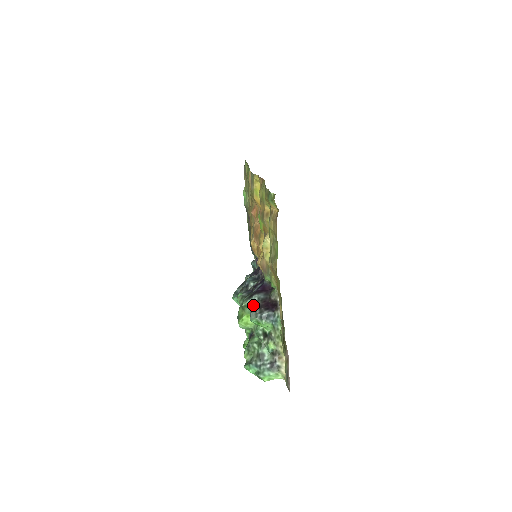
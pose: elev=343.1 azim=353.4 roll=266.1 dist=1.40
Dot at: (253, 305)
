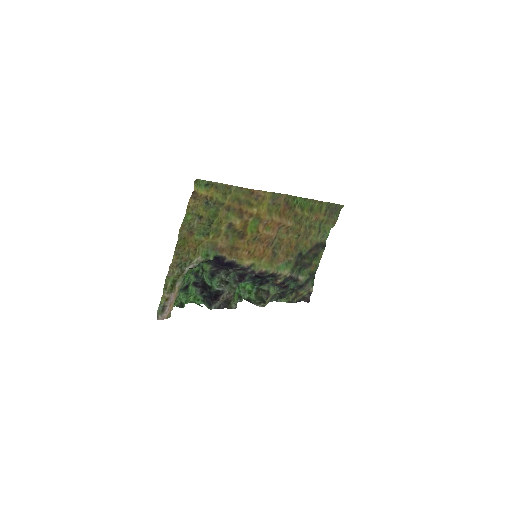
Dot at: occluded
